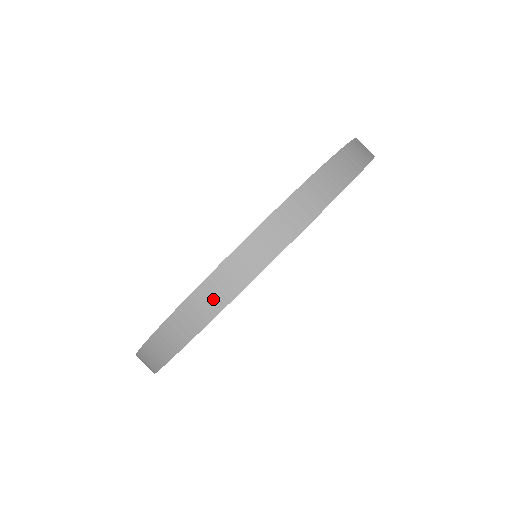
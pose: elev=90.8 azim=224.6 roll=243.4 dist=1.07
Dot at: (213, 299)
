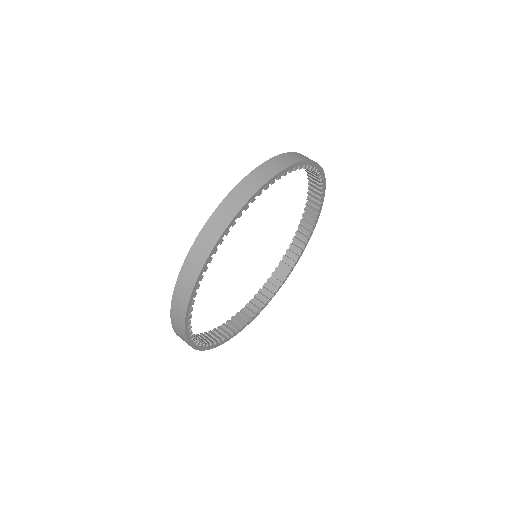
Dot at: (201, 253)
